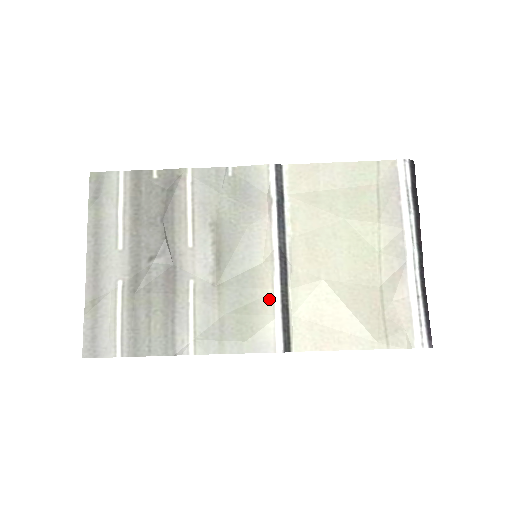
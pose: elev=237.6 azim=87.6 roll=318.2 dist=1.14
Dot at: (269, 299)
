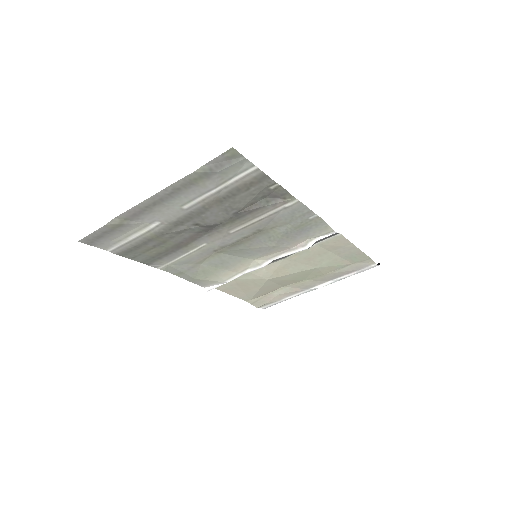
Dot at: (233, 274)
